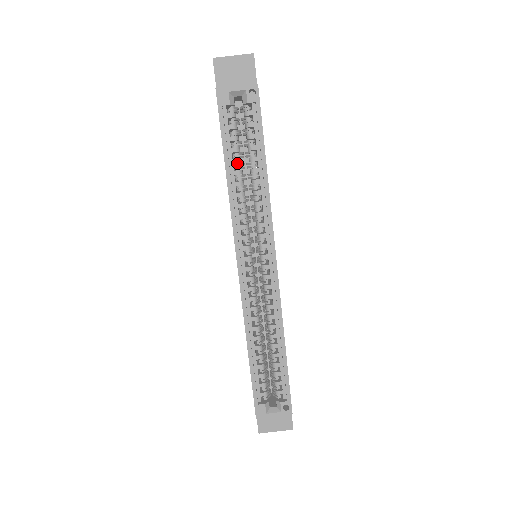
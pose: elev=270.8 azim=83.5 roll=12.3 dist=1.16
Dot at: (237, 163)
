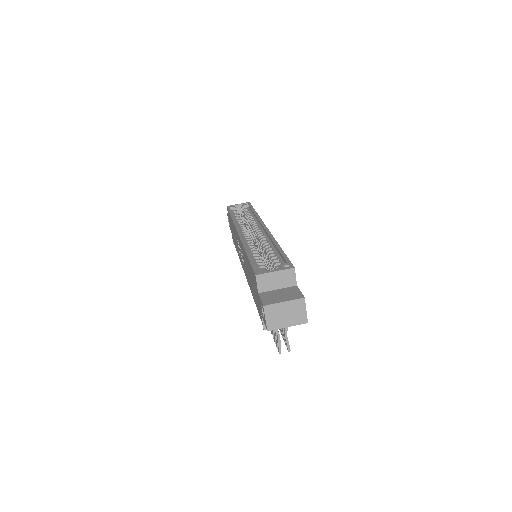
Dot at: occluded
